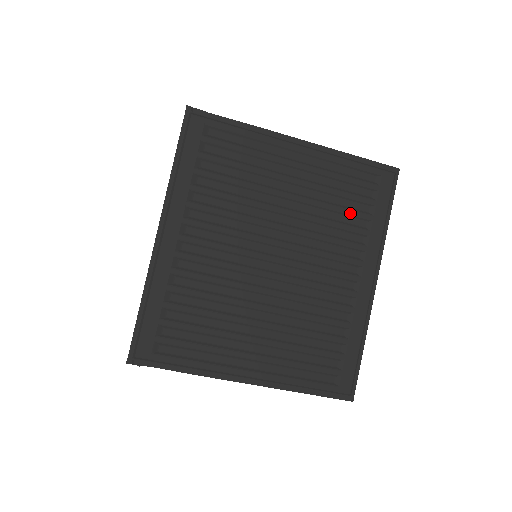
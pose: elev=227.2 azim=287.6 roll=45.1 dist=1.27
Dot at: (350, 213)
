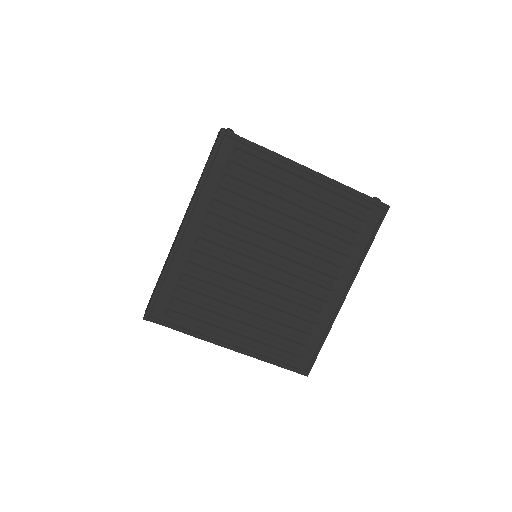
Dot at: (339, 236)
